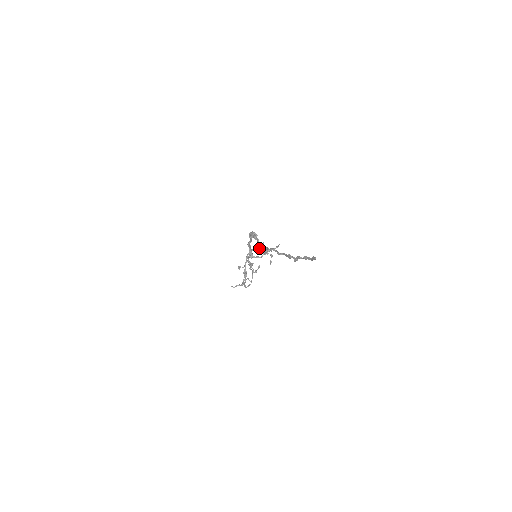
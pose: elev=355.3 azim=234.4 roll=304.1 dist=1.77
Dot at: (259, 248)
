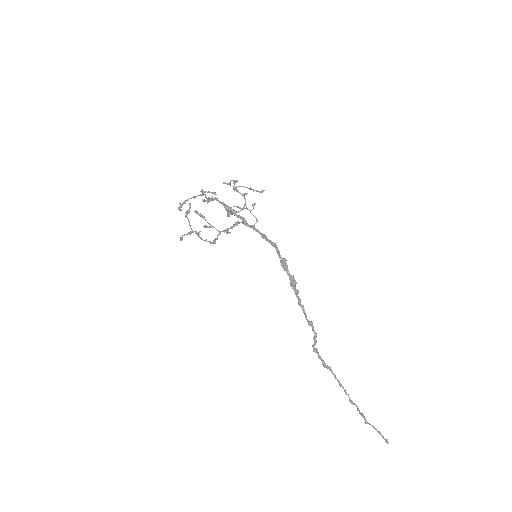
Dot at: (319, 358)
